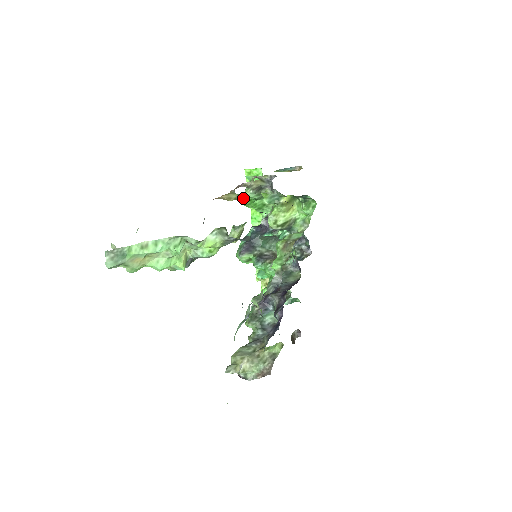
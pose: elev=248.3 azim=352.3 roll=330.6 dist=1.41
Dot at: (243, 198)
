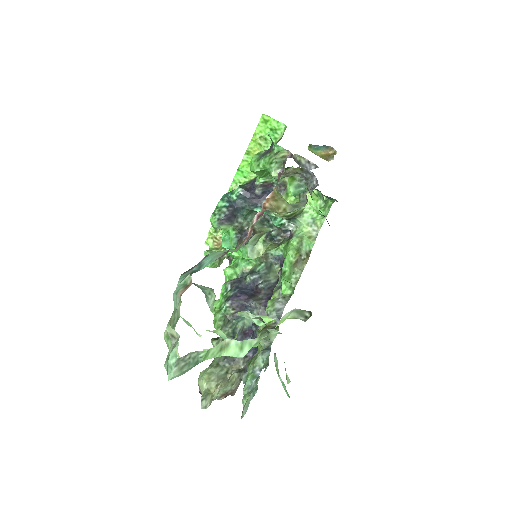
Dot at: (256, 164)
